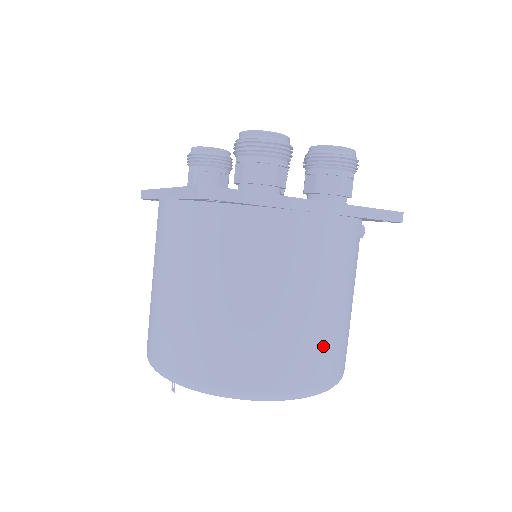
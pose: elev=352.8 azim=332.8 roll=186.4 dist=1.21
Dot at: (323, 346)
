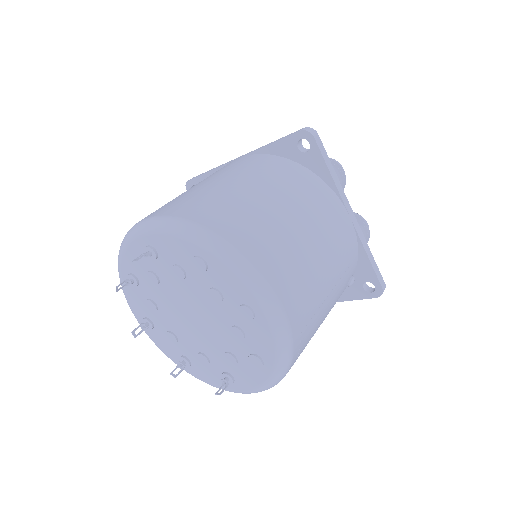
Dot at: (309, 297)
